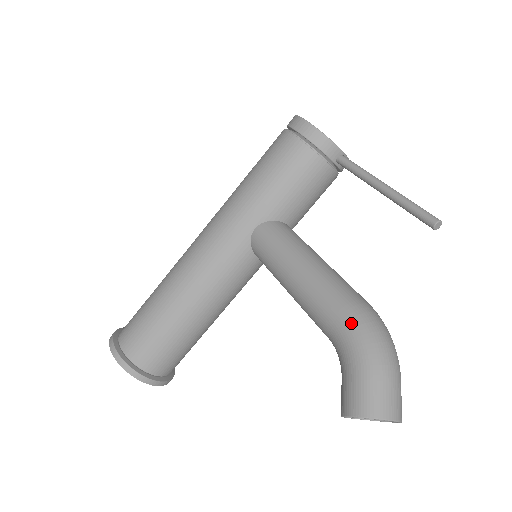
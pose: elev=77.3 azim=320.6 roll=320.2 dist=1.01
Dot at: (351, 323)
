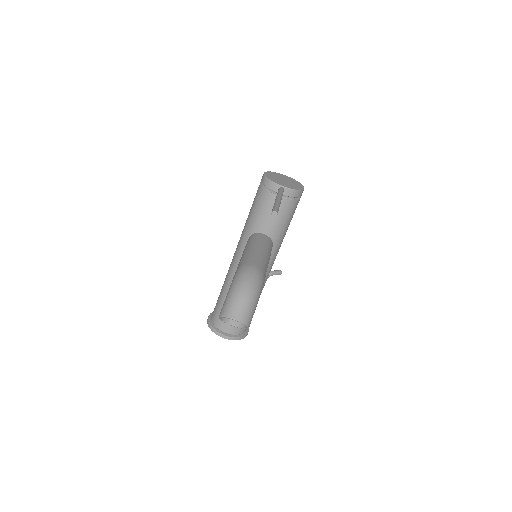
Dot at: (235, 274)
